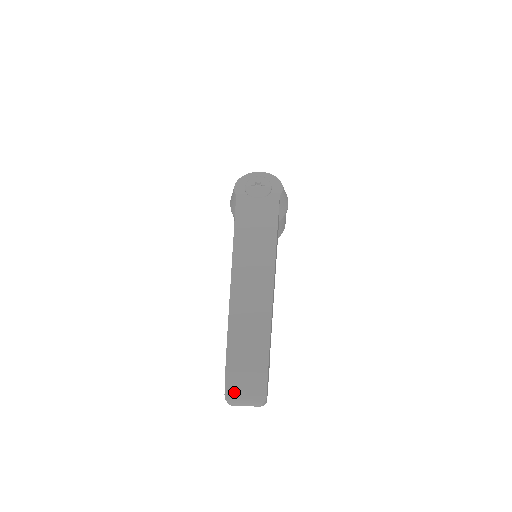
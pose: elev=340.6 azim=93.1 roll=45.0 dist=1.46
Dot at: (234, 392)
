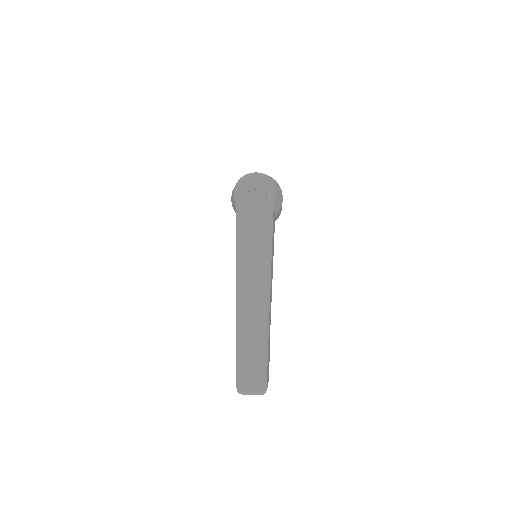
Dot at: (243, 387)
